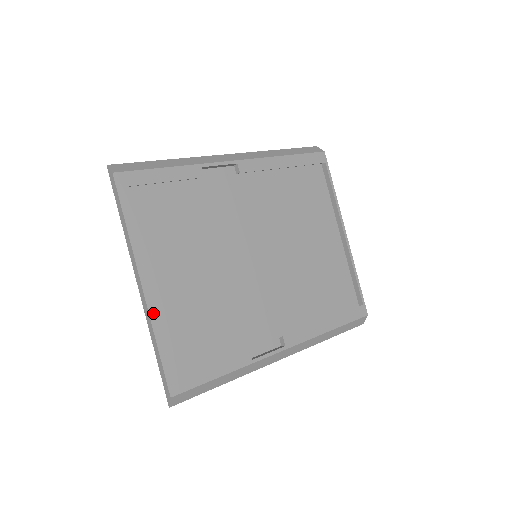
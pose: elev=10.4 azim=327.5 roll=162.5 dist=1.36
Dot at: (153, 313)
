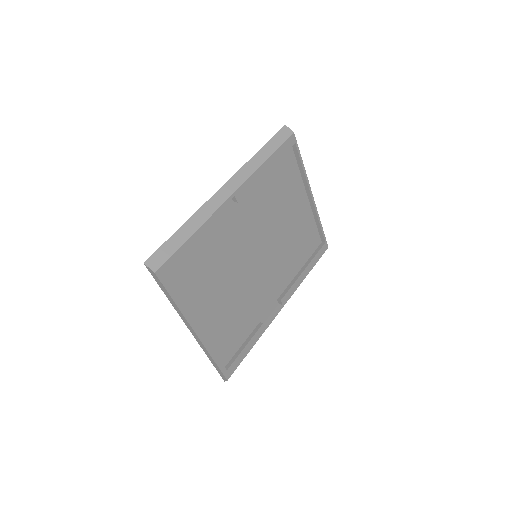
Dot at: (207, 344)
